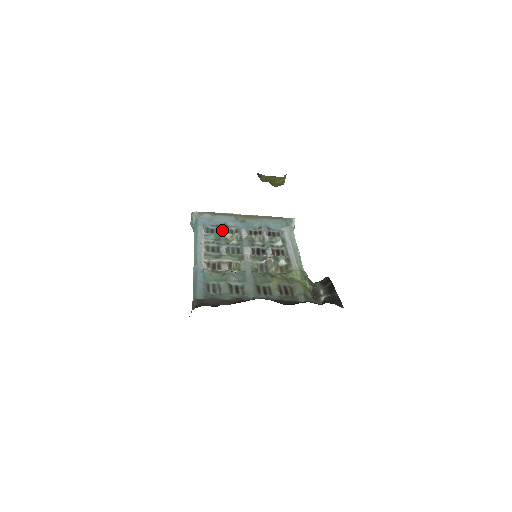
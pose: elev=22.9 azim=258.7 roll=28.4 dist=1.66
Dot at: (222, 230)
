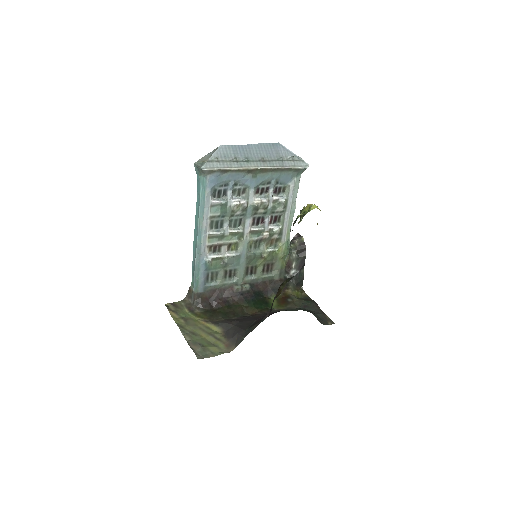
Dot at: (230, 196)
